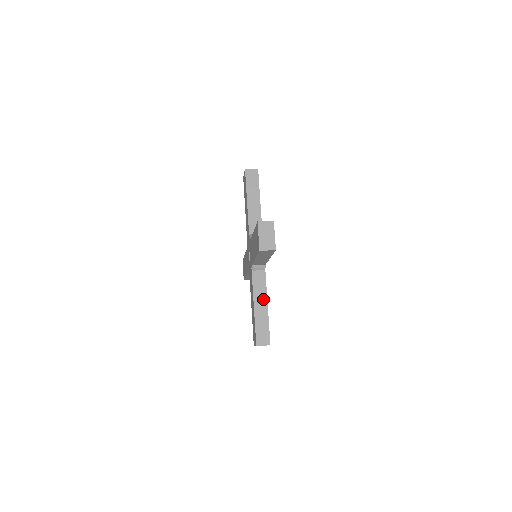
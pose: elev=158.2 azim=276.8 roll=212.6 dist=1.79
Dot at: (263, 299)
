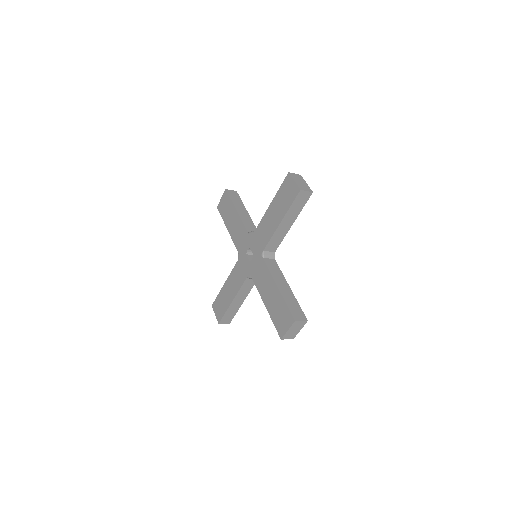
Dot at: (283, 281)
